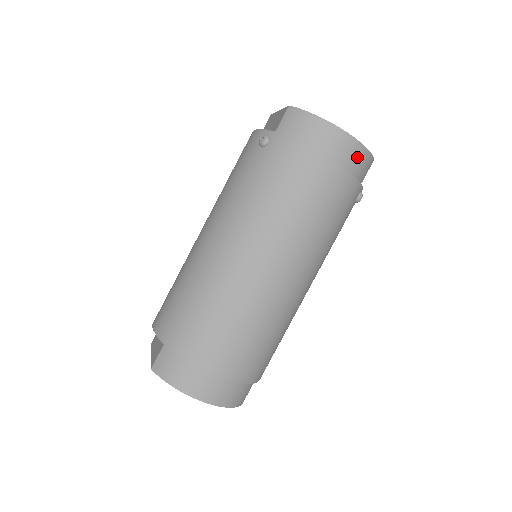
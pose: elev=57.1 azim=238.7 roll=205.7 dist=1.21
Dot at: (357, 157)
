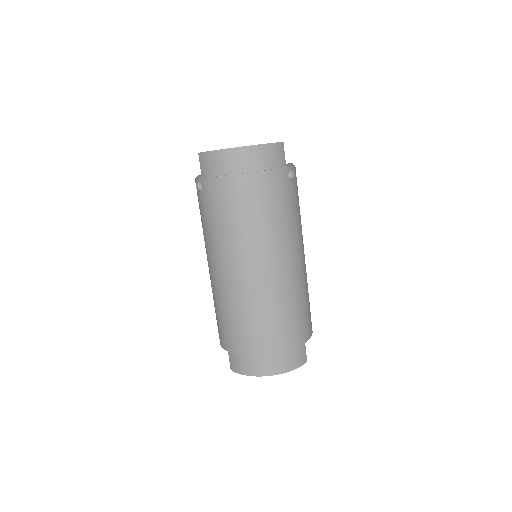
Dot at: (262, 155)
